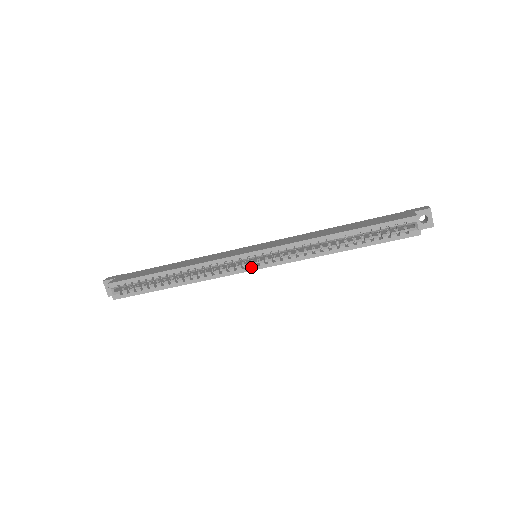
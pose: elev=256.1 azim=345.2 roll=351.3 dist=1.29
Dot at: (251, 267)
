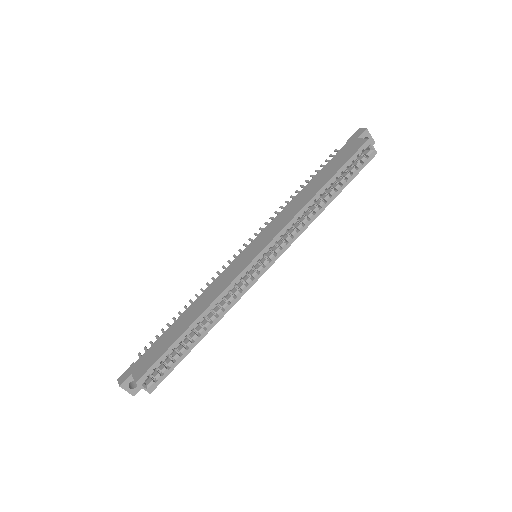
Dot at: (265, 267)
